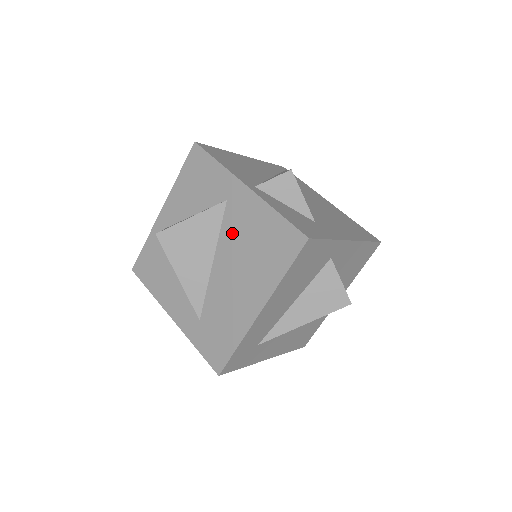
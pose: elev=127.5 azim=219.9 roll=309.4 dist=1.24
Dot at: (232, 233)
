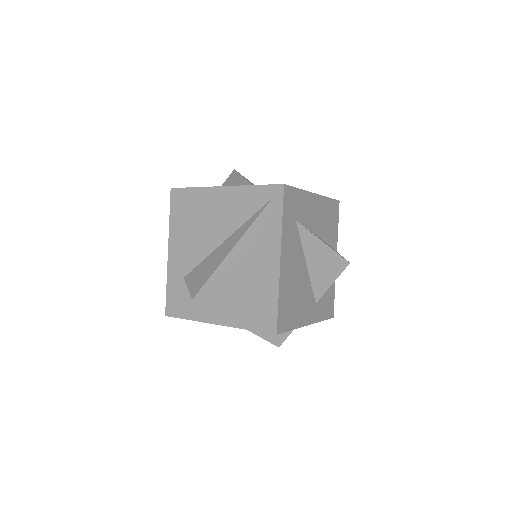
Dot at: occluded
